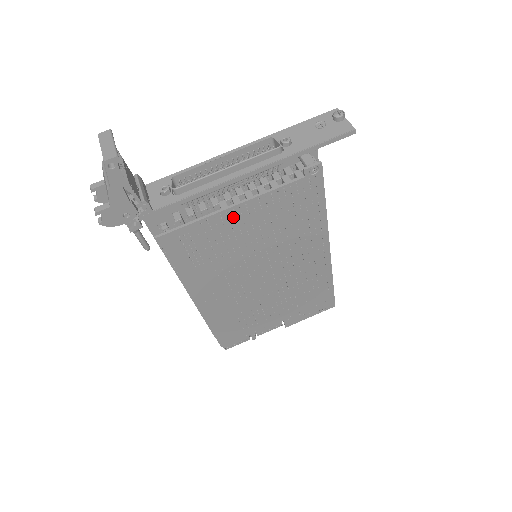
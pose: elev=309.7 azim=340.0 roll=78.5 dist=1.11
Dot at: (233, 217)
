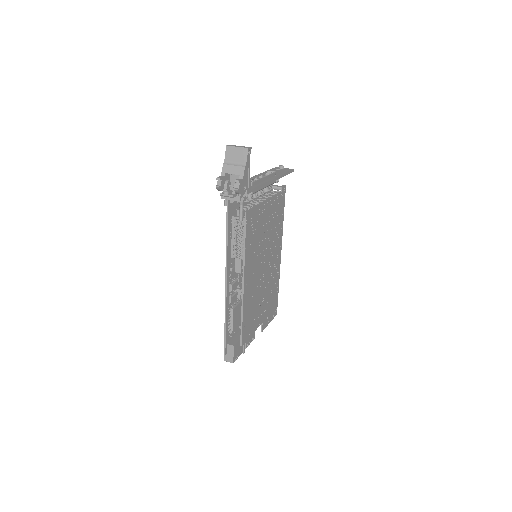
Dot at: (265, 209)
